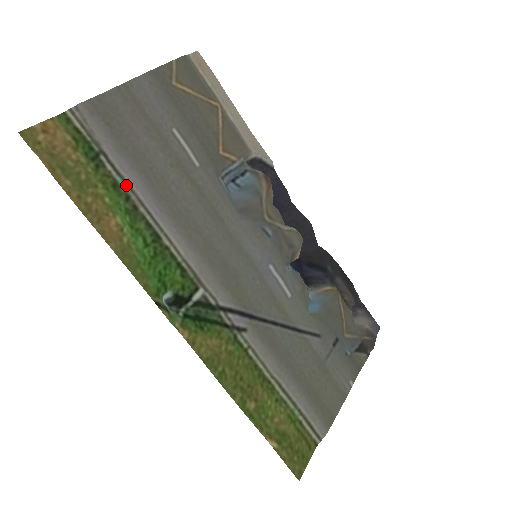
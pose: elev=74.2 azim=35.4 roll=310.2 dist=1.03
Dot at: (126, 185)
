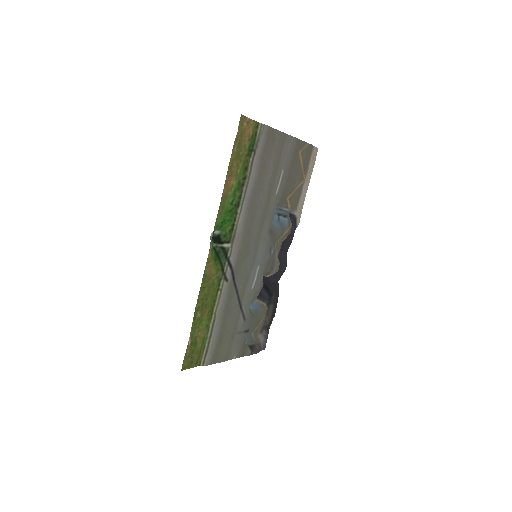
Dot at: (249, 173)
